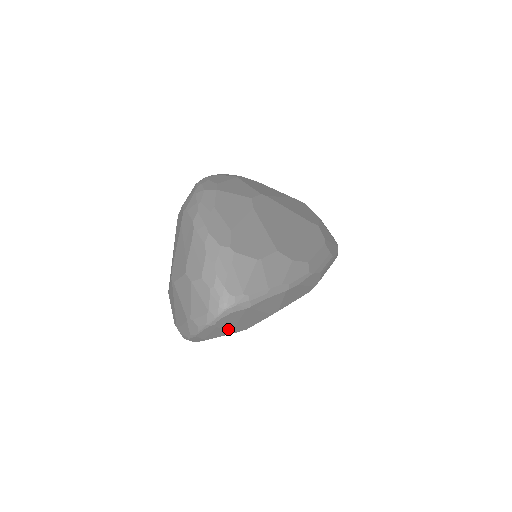
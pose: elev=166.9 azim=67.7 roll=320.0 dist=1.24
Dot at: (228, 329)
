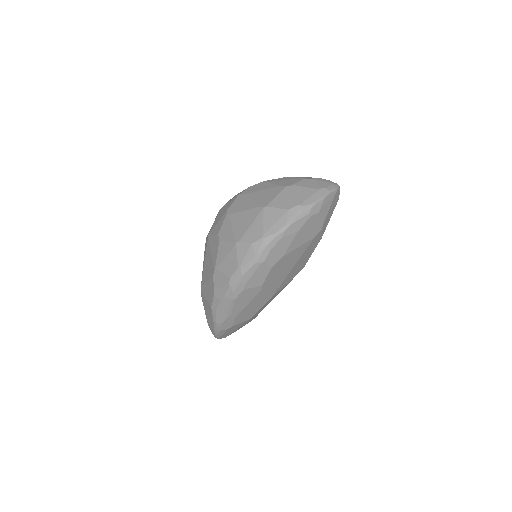
Dot at: (329, 209)
